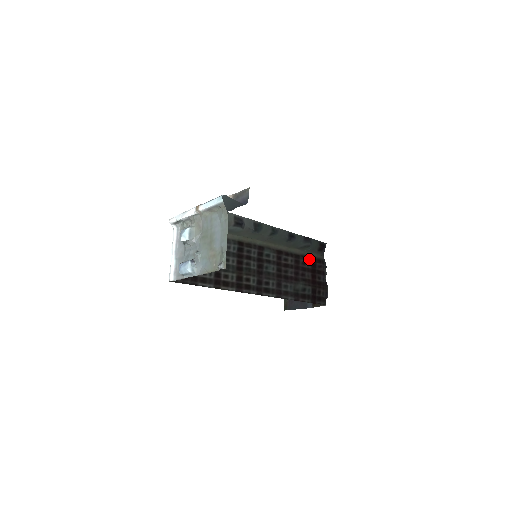
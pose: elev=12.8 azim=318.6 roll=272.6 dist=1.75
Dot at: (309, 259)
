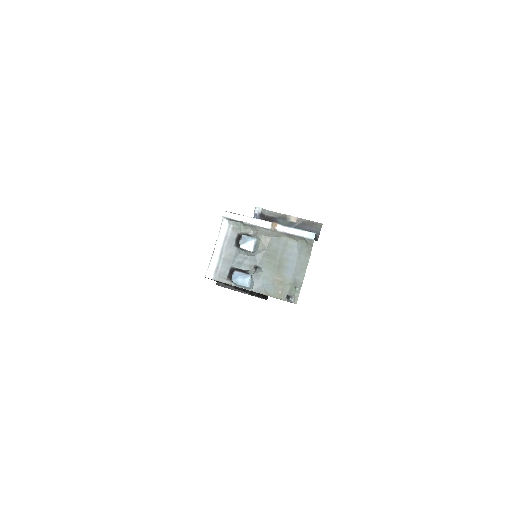
Dot at: occluded
